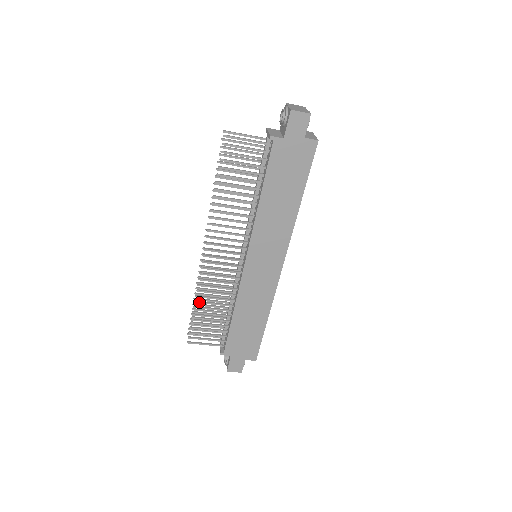
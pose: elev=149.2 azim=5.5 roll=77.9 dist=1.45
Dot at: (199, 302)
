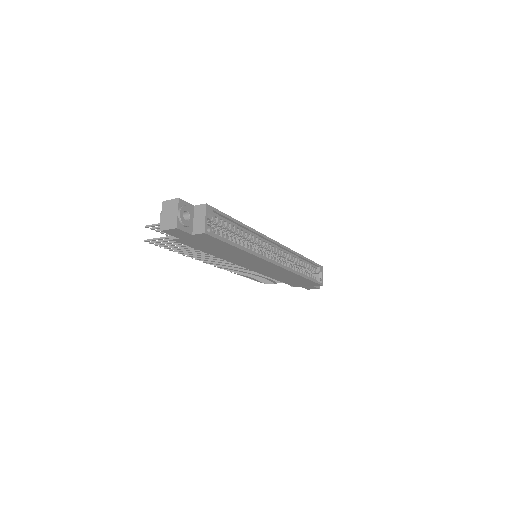
Dot at: (246, 276)
